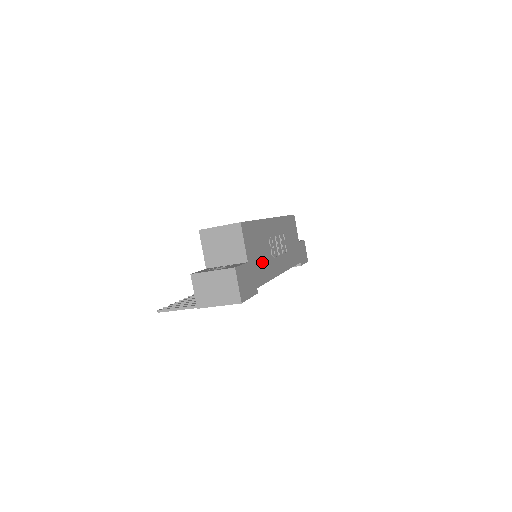
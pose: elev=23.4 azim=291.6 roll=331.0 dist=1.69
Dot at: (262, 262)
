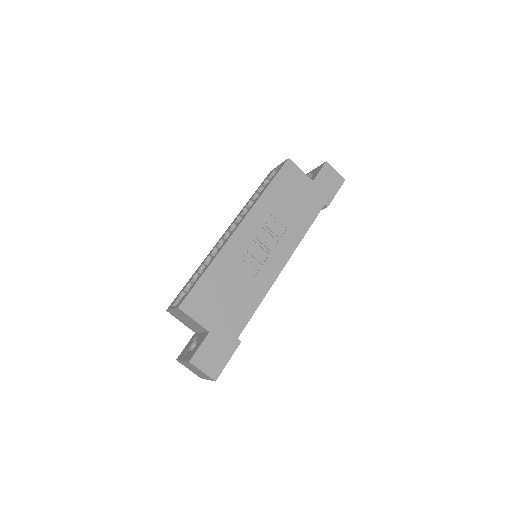
Dot at: (237, 301)
